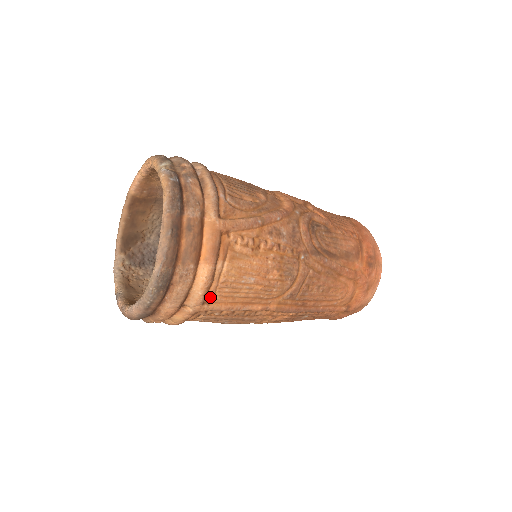
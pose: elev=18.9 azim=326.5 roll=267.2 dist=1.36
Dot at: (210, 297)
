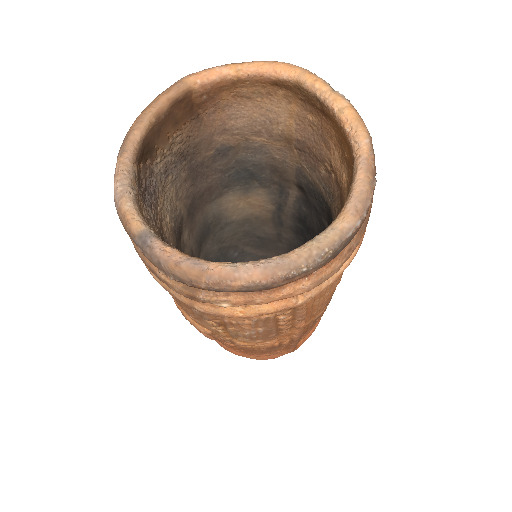
Dot at: occluded
